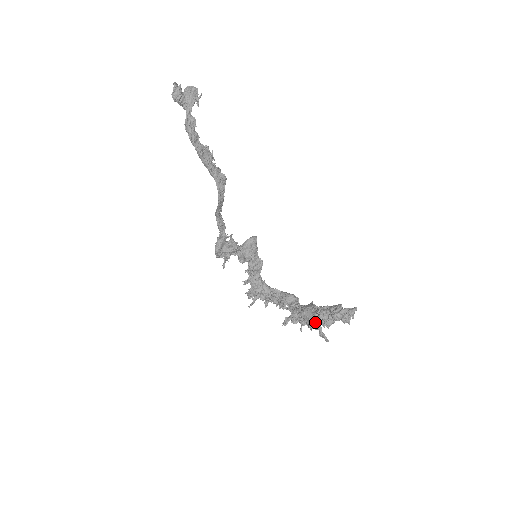
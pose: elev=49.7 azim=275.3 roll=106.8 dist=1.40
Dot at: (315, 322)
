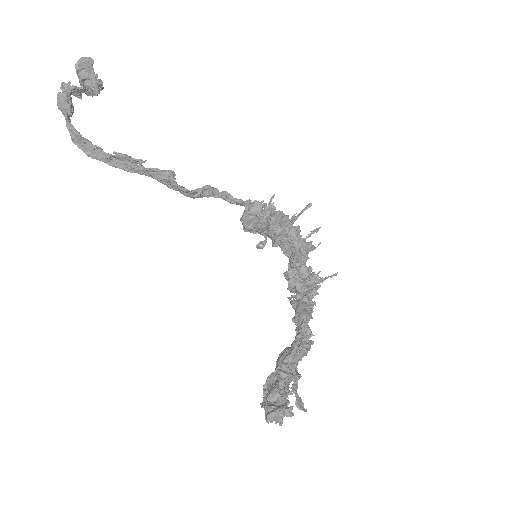
Dot at: occluded
